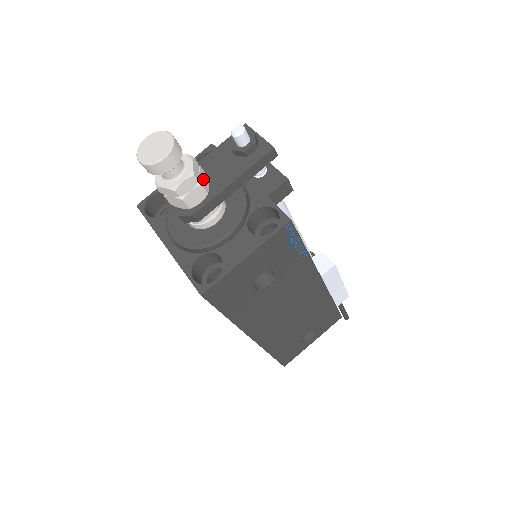
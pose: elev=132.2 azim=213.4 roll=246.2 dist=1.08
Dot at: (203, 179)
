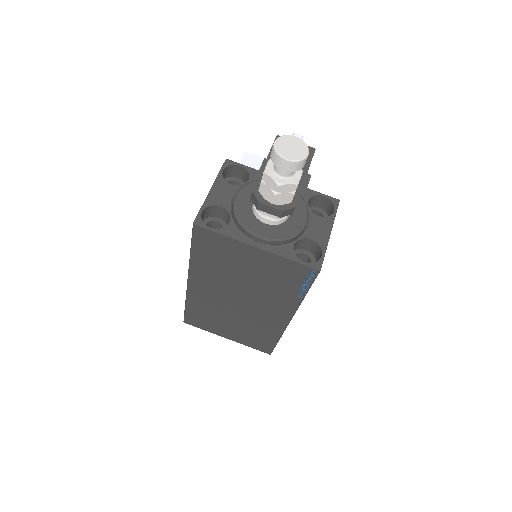
Dot at: occluded
